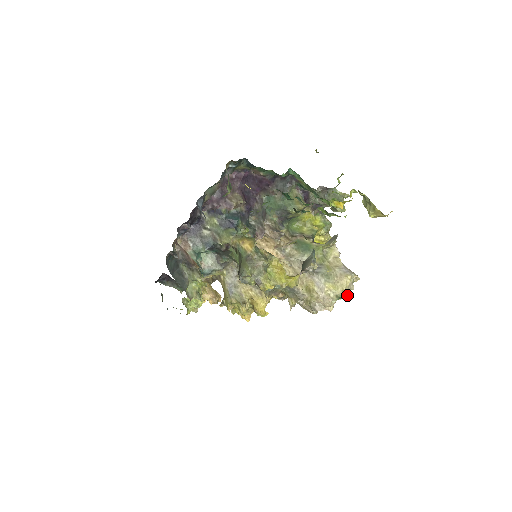
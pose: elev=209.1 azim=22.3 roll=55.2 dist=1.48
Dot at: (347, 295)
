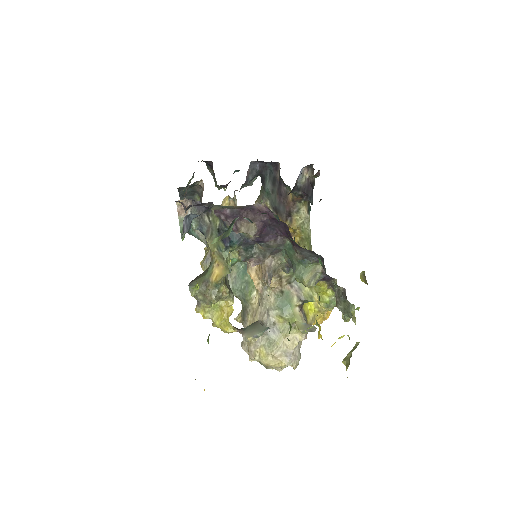
Dot at: (271, 368)
